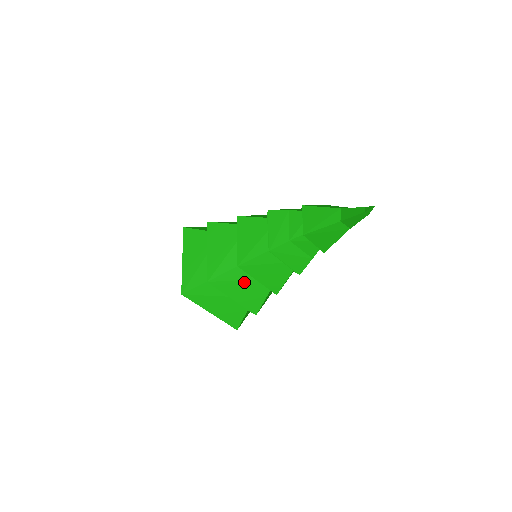
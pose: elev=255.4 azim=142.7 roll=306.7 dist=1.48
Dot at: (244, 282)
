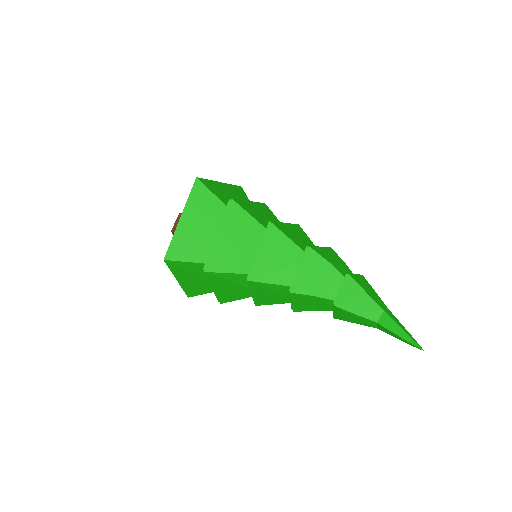
Dot at: (236, 284)
